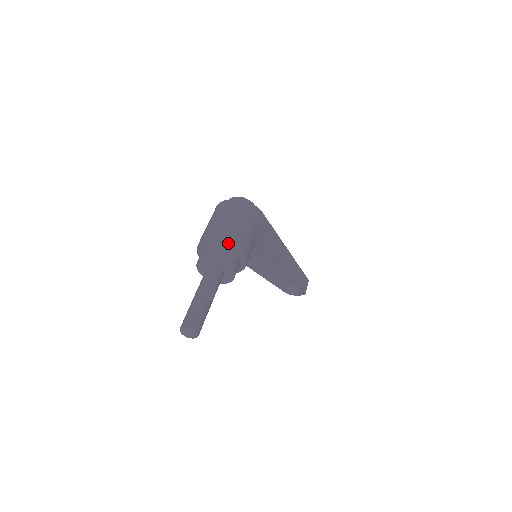
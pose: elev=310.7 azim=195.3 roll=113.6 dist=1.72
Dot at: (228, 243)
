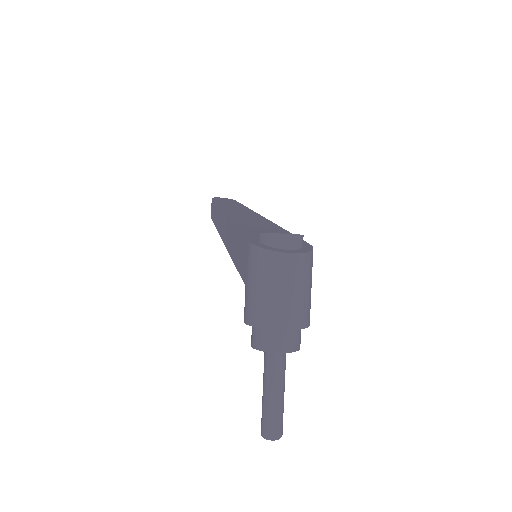
Dot at: (305, 327)
